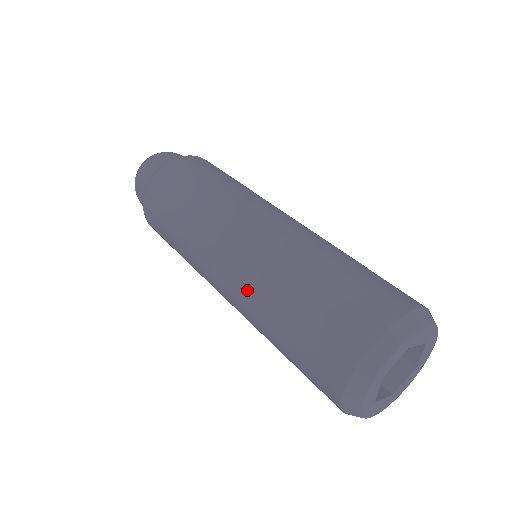
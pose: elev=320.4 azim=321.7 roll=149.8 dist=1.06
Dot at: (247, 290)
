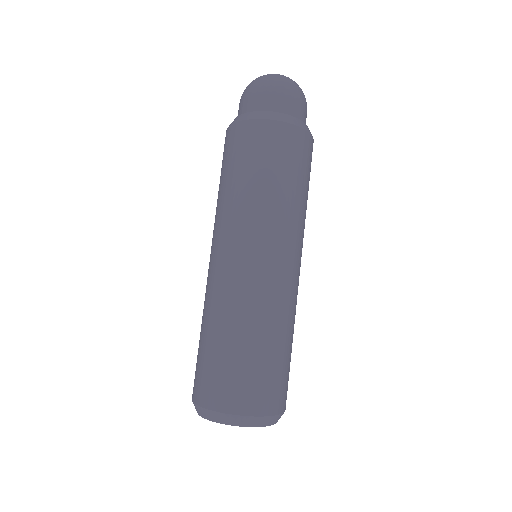
Dot at: (212, 294)
